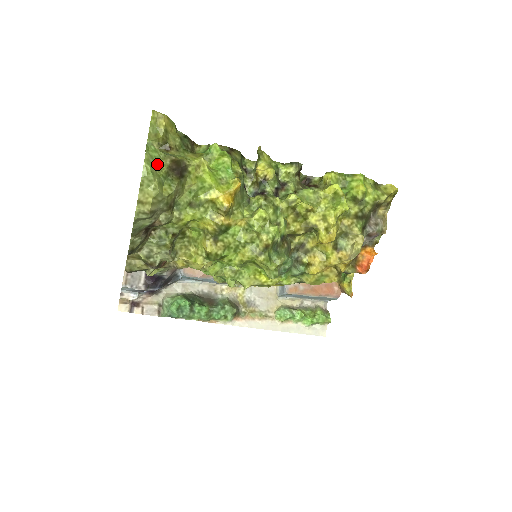
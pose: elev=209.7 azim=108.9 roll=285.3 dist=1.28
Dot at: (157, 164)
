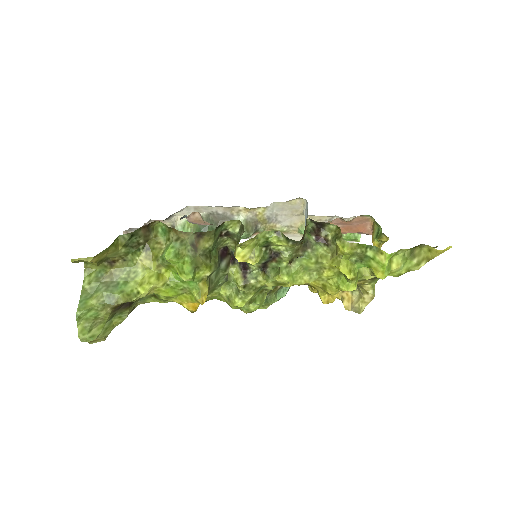
Dot at: (96, 319)
